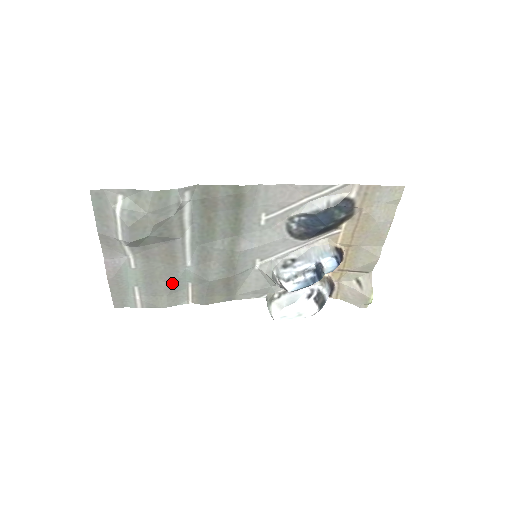
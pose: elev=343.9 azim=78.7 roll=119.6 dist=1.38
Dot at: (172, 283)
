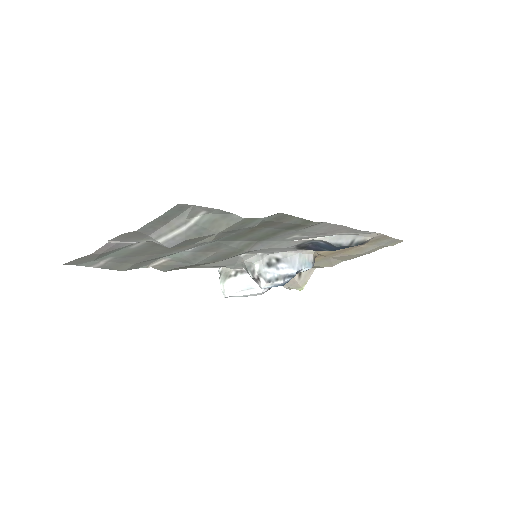
Dot at: (153, 257)
